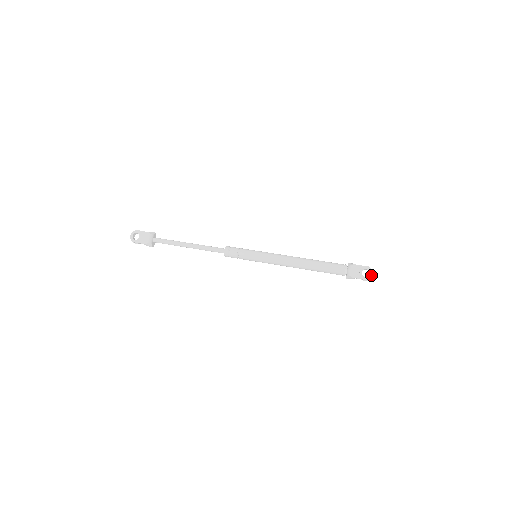
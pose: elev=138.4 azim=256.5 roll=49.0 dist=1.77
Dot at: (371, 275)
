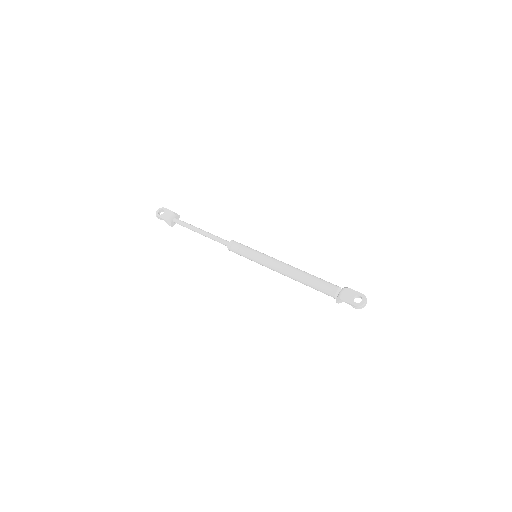
Dot at: (363, 303)
